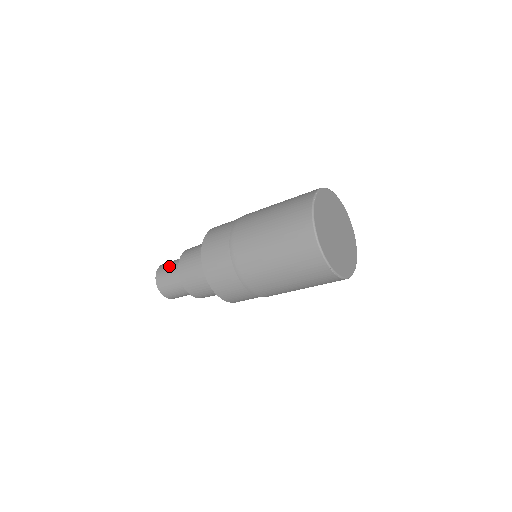
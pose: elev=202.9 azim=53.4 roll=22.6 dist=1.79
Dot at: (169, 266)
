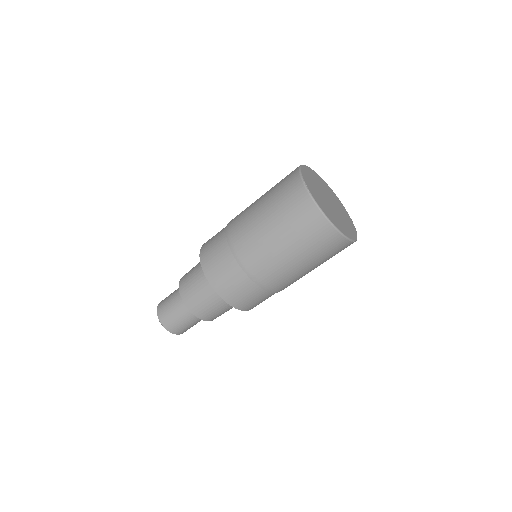
Dot at: (170, 309)
